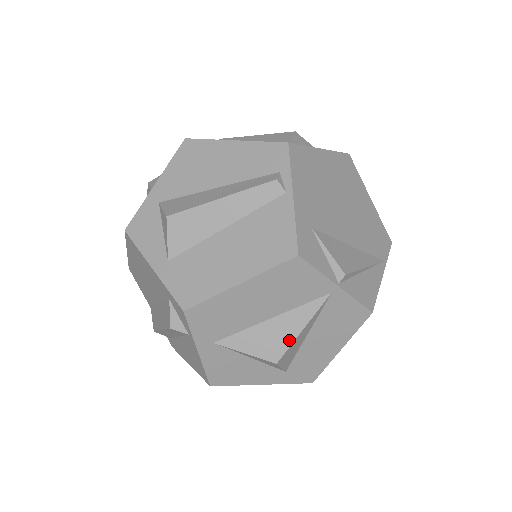
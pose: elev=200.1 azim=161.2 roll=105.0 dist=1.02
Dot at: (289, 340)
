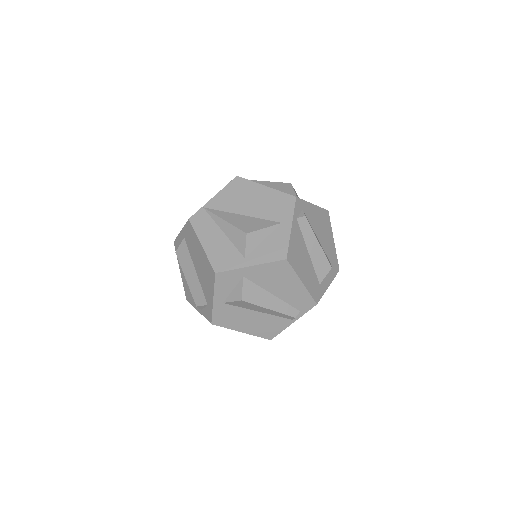
Dot at: occluded
